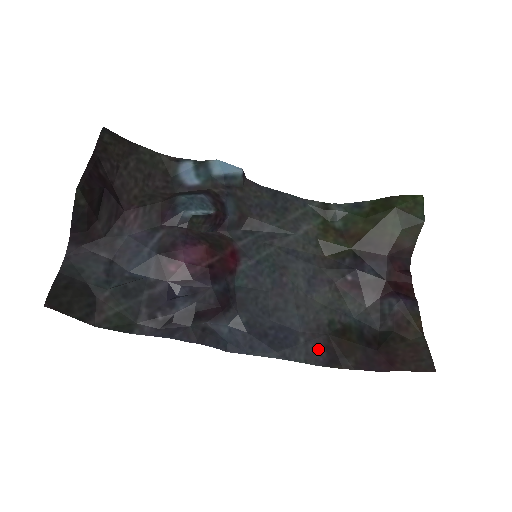
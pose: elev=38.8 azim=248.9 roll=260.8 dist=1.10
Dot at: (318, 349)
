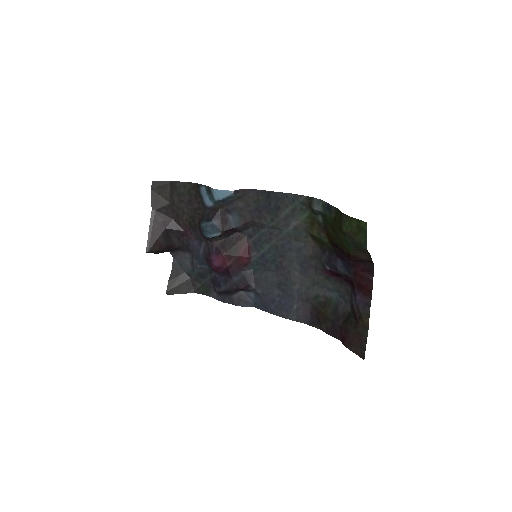
Dot at: (305, 314)
